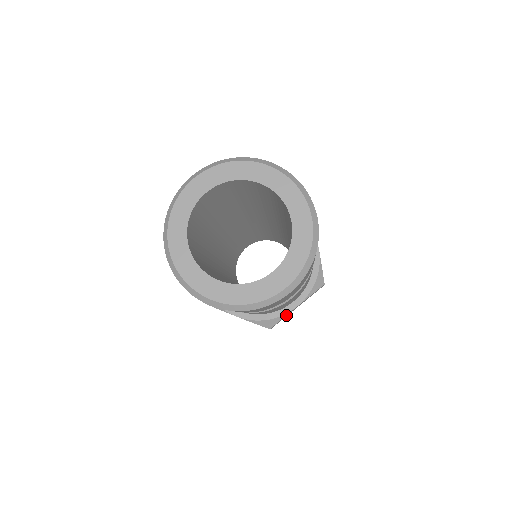
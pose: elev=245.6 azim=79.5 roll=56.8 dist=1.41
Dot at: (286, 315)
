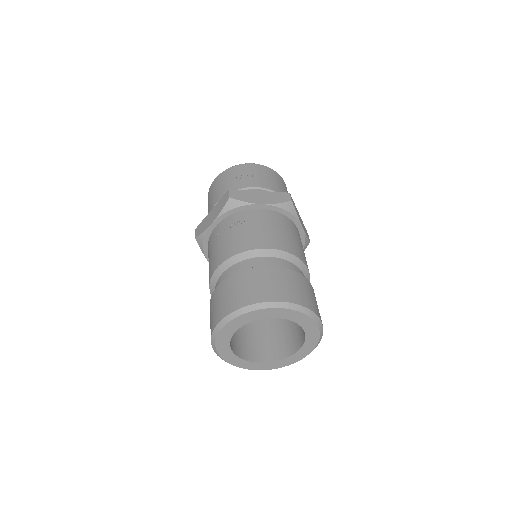
Dot at: occluded
